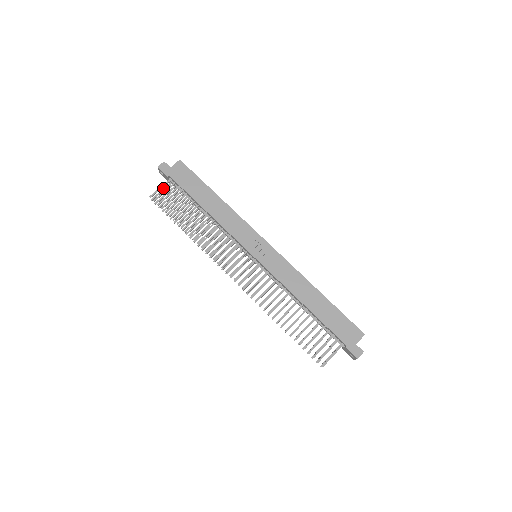
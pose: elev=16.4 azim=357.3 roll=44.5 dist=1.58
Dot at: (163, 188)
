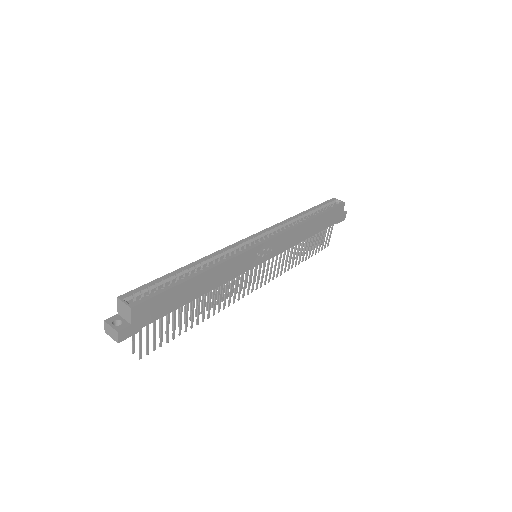
Dot at: occluded
